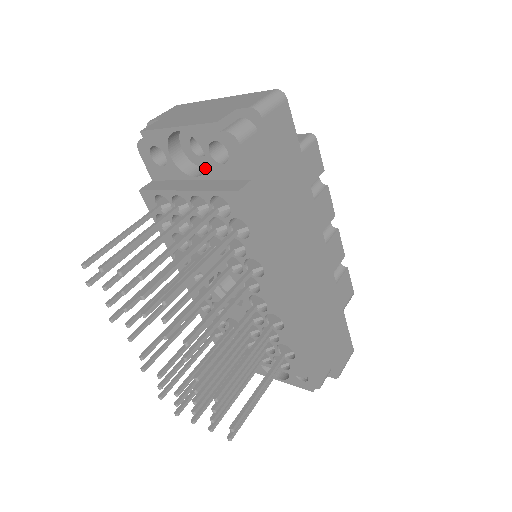
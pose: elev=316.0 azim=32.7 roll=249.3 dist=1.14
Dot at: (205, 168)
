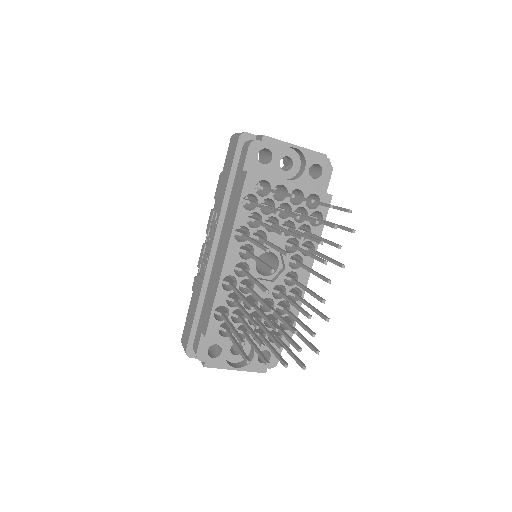
Dot at: occluded
